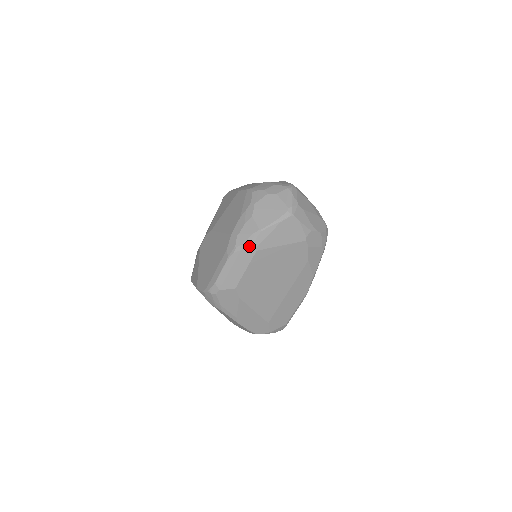
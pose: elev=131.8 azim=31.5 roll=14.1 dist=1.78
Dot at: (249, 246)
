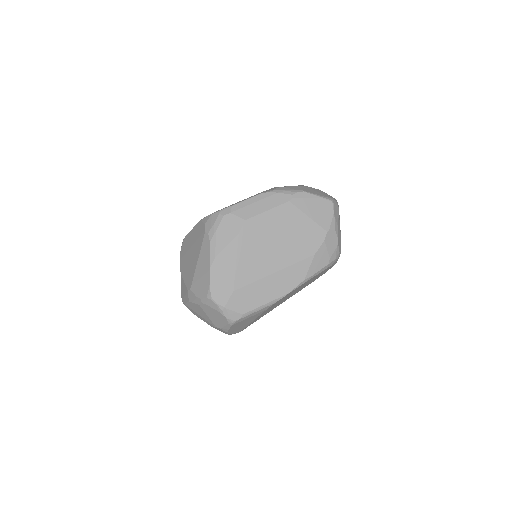
Dot at: (286, 194)
